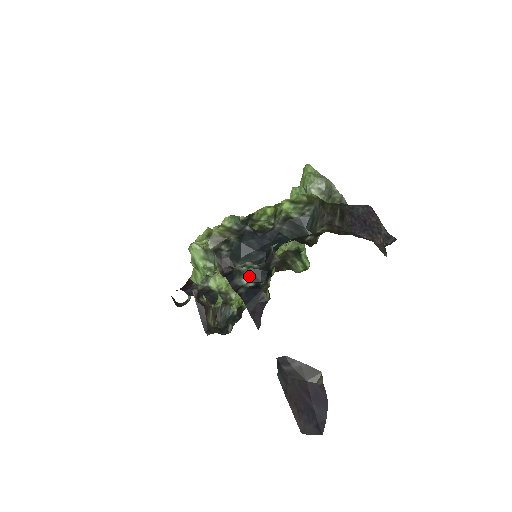
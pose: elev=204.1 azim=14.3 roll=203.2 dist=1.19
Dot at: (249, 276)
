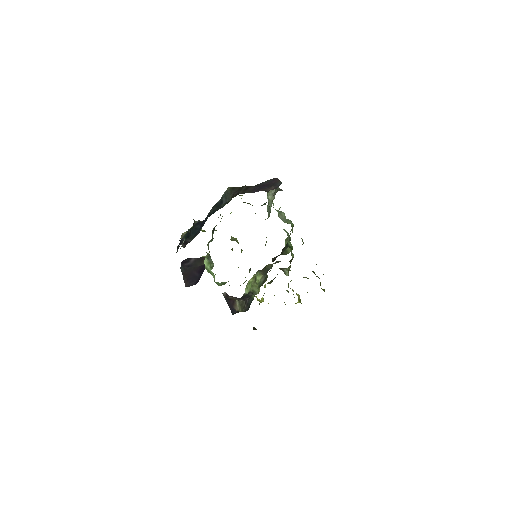
Dot at: (185, 238)
